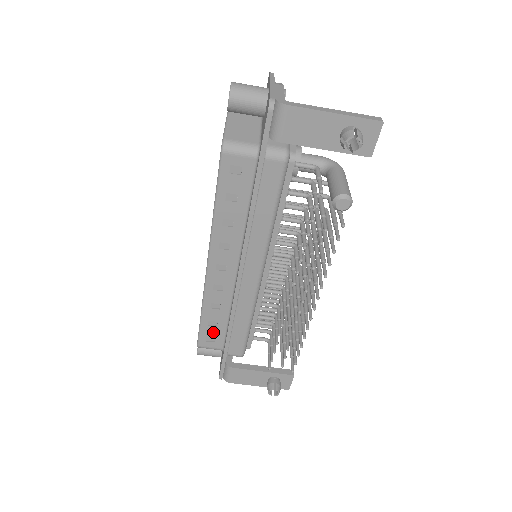
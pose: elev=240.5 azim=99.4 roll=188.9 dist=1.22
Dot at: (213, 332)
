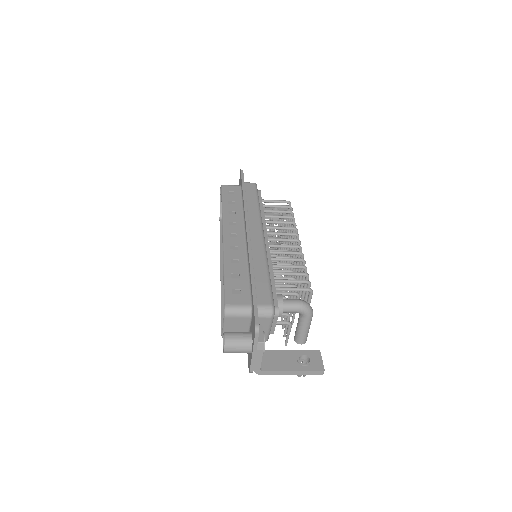
Dot at: occluded
